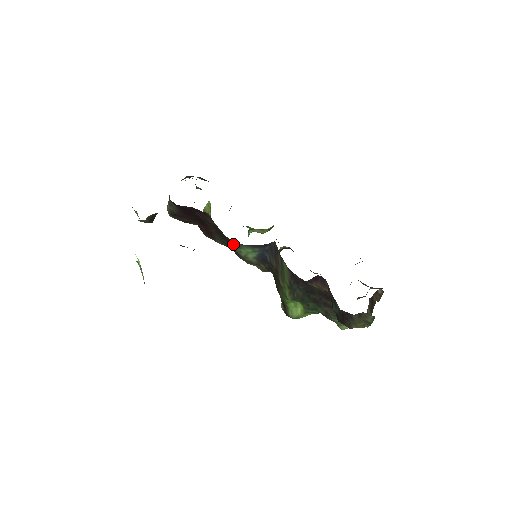
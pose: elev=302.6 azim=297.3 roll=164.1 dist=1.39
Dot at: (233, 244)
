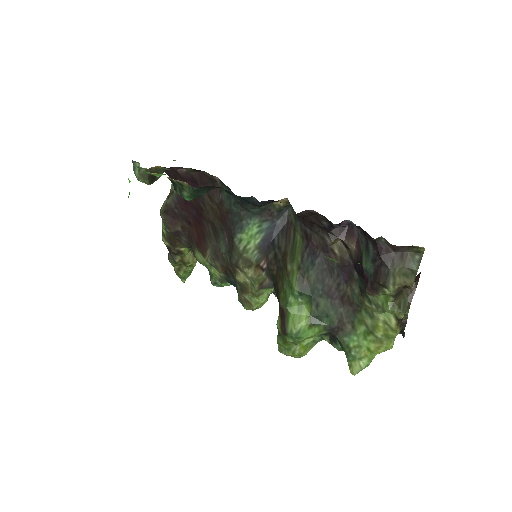
Dot at: (235, 226)
